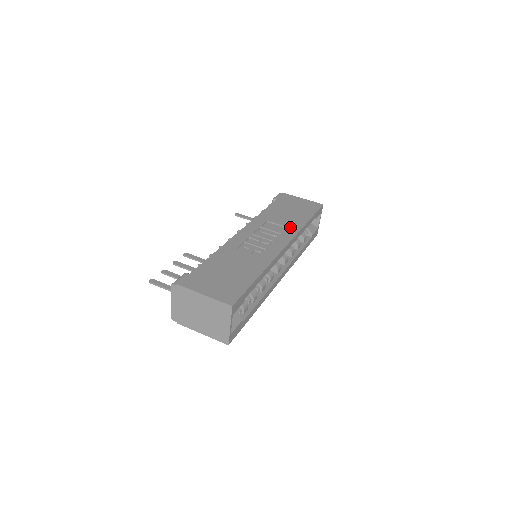
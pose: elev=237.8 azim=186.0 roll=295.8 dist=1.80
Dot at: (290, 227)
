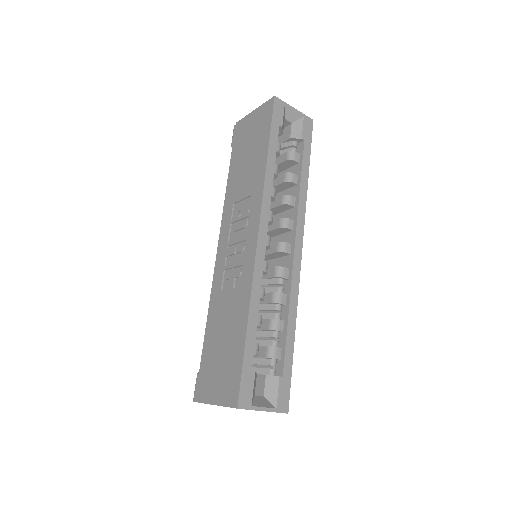
Dot at: (253, 192)
